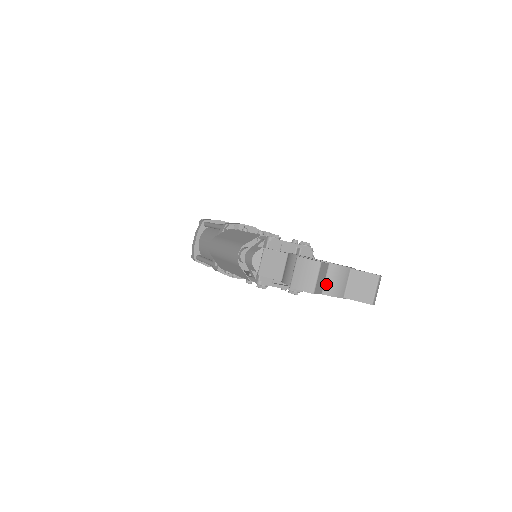
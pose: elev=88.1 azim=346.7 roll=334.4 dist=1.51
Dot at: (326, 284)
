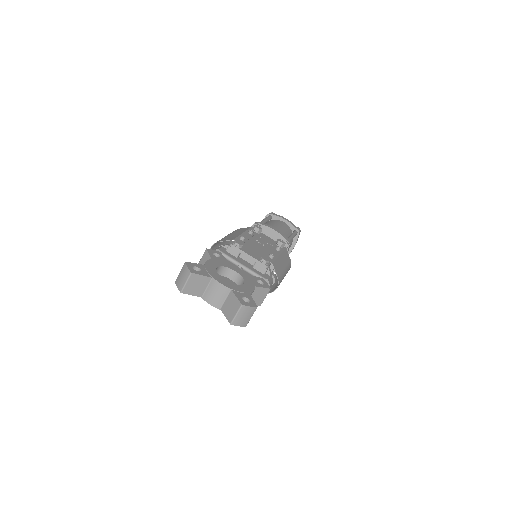
Dot at: (206, 292)
